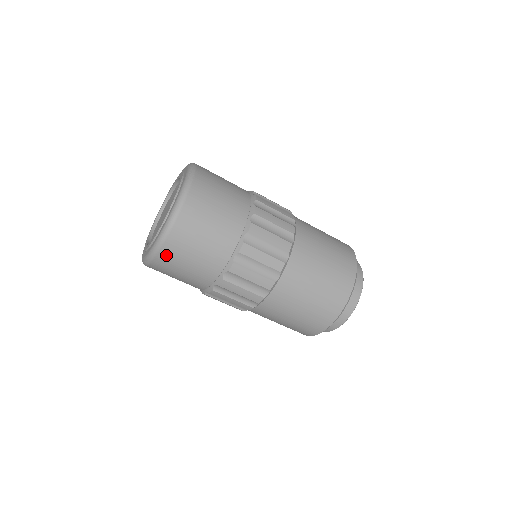
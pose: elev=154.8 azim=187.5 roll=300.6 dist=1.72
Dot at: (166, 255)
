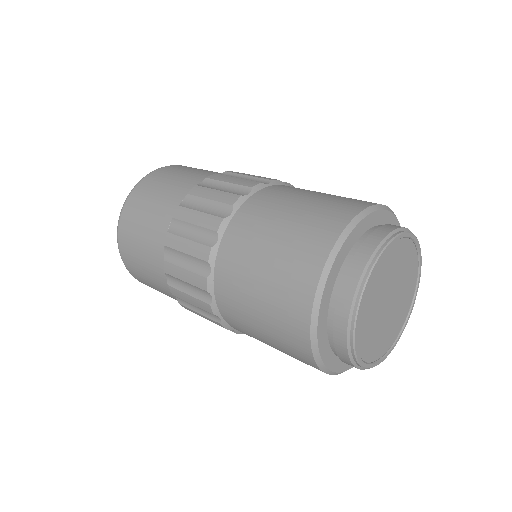
Dot at: (124, 246)
